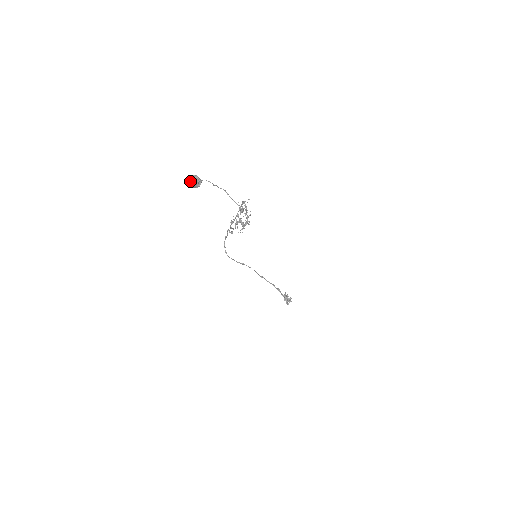
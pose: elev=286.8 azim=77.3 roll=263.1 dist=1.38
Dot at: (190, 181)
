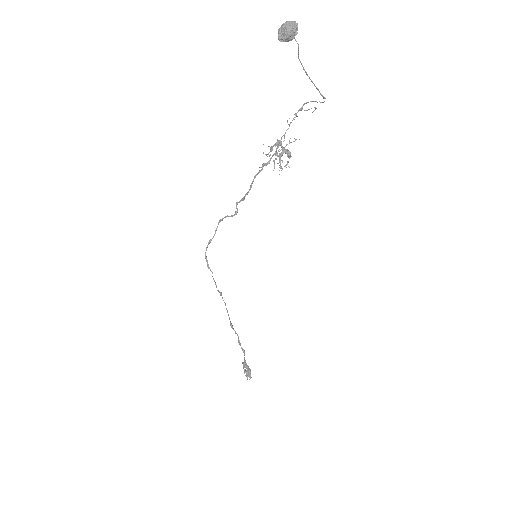
Dot at: (284, 28)
